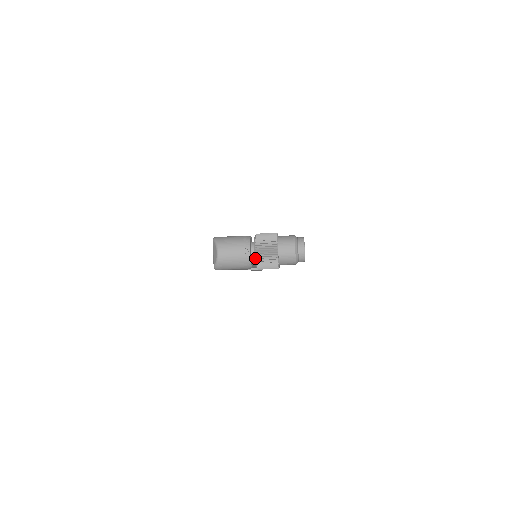
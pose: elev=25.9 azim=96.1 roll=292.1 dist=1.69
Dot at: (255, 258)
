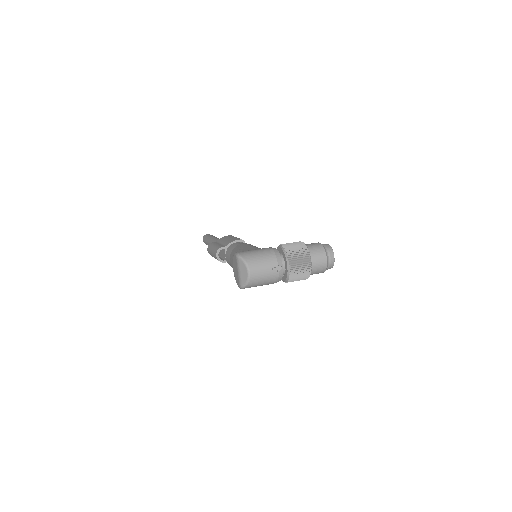
Dot at: (288, 274)
